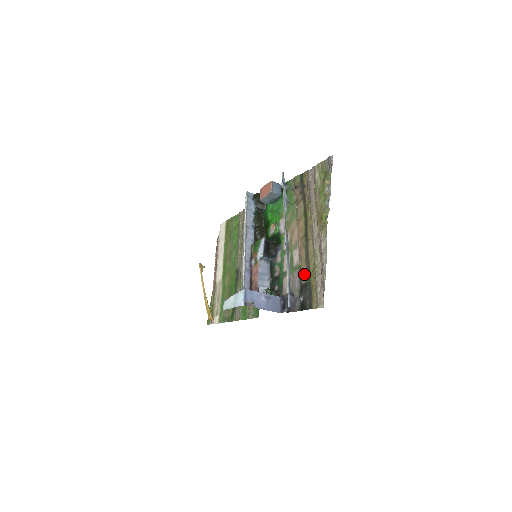
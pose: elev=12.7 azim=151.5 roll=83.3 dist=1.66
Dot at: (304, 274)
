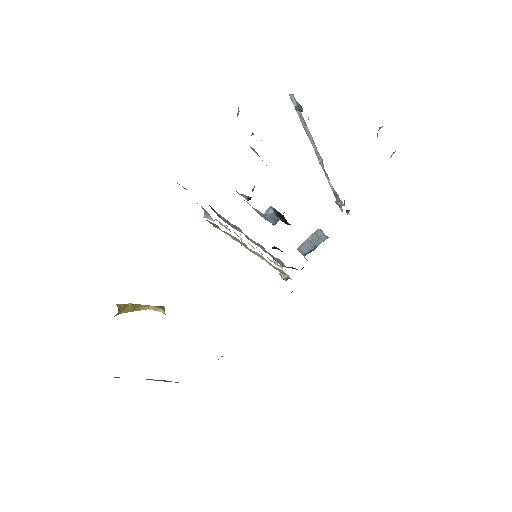
Dot at: occluded
